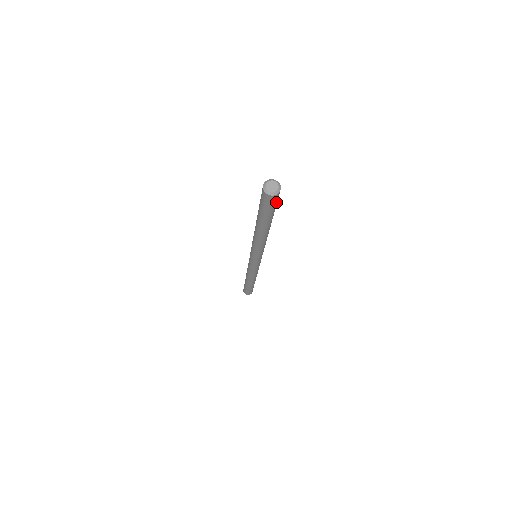
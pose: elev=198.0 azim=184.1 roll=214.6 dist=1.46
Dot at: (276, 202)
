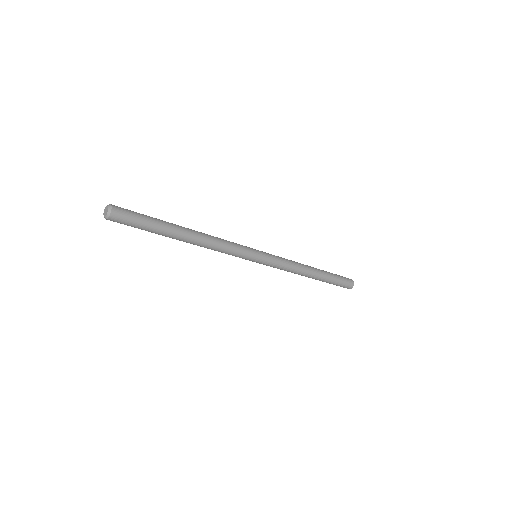
Dot at: (127, 223)
